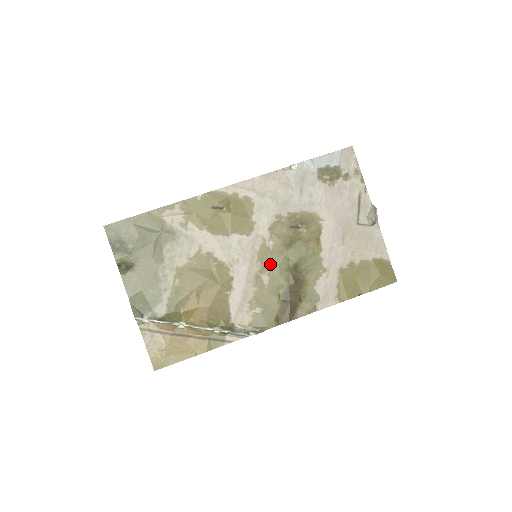
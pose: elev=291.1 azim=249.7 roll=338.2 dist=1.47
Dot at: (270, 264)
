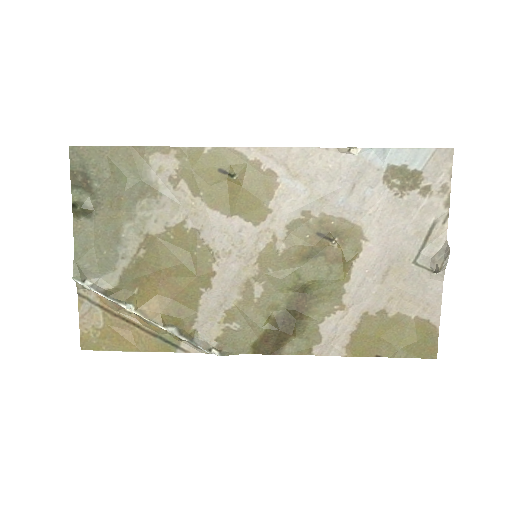
Dot at: (271, 273)
